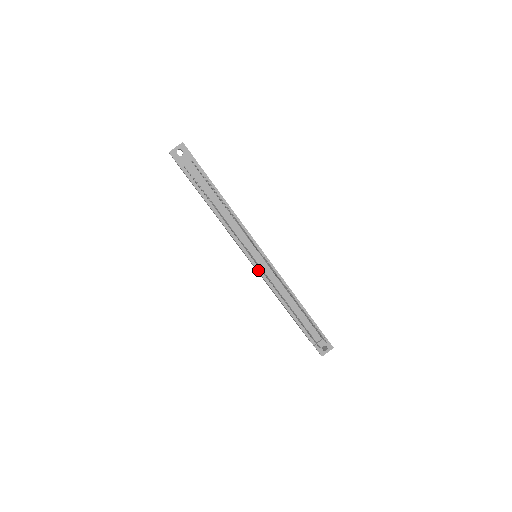
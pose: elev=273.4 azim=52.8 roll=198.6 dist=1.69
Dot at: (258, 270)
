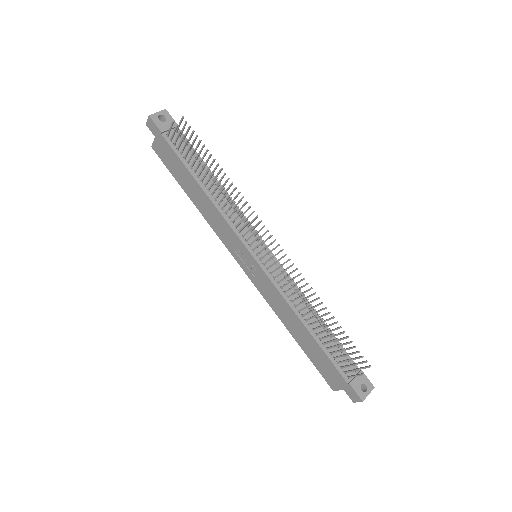
Dot at: (263, 268)
